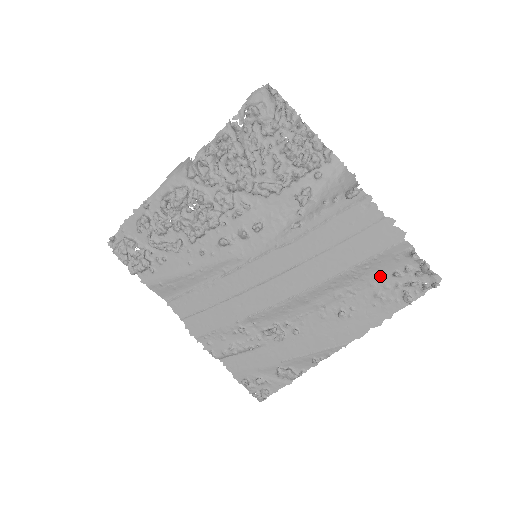
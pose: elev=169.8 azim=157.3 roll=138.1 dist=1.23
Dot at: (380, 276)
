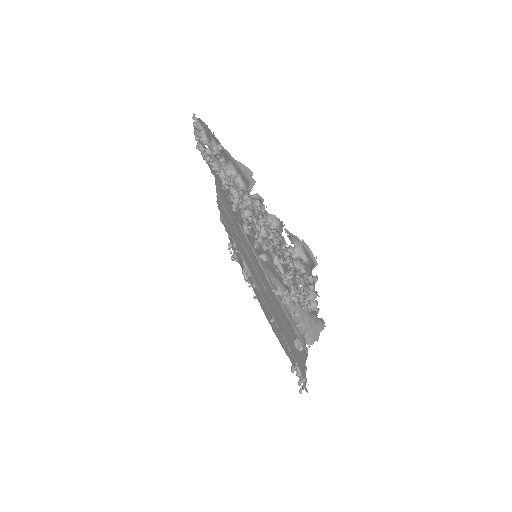
Dot at: occluded
